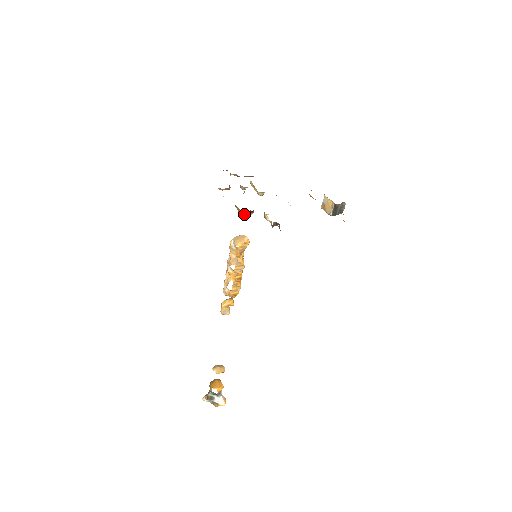
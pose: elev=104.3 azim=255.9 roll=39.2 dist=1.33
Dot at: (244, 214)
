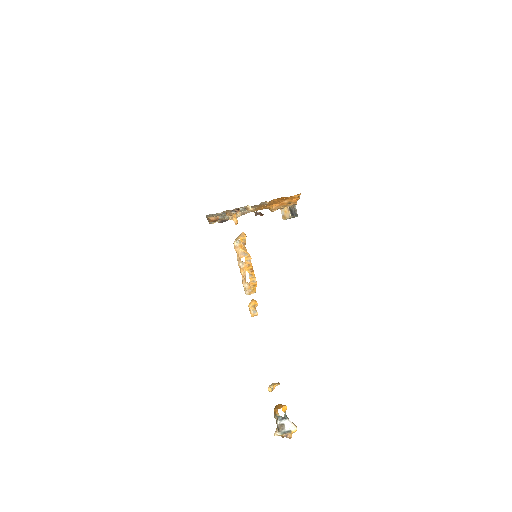
Dot at: (234, 213)
